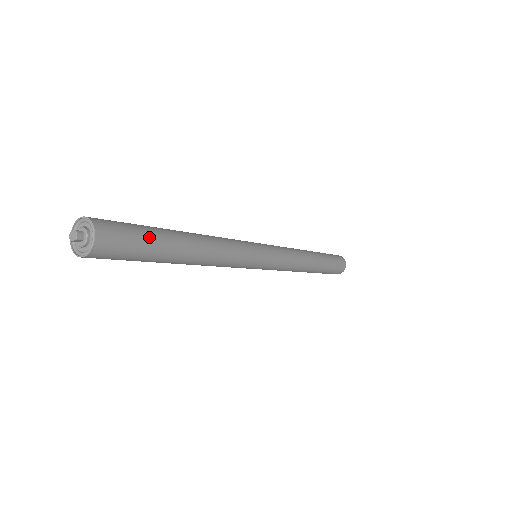
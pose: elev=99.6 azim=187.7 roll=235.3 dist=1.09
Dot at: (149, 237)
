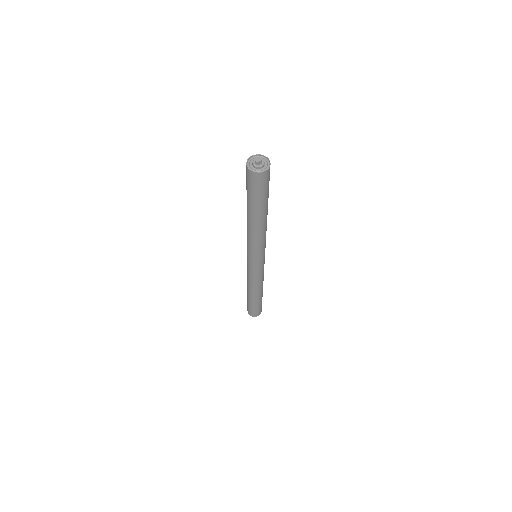
Dot at: occluded
